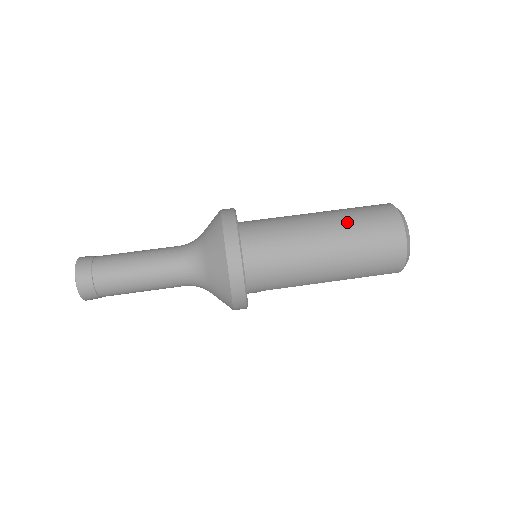
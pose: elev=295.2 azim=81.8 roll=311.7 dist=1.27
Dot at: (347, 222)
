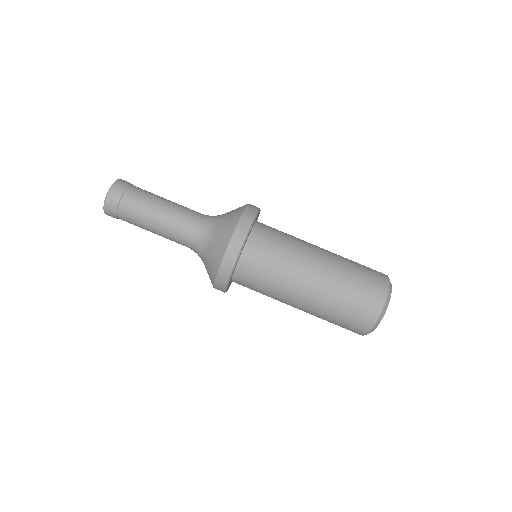
Dot at: (336, 288)
